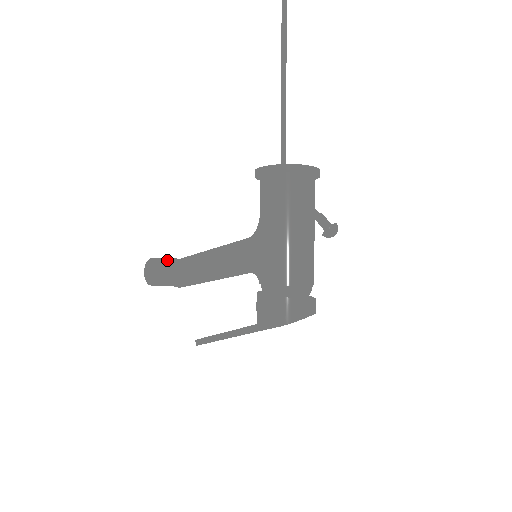
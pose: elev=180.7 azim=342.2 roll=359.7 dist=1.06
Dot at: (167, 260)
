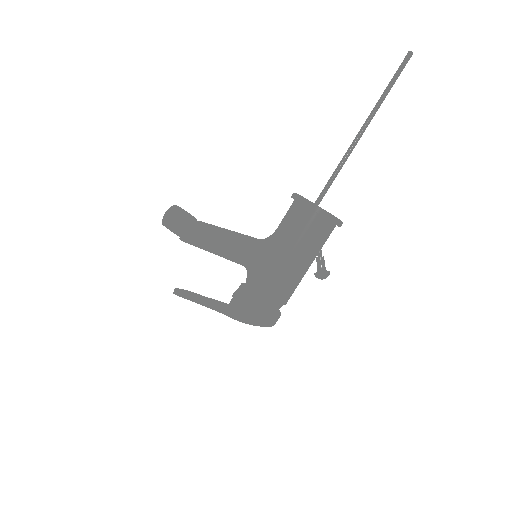
Dot at: (187, 216)
